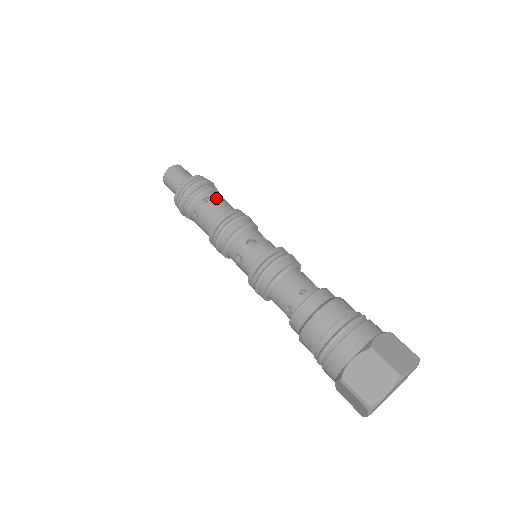
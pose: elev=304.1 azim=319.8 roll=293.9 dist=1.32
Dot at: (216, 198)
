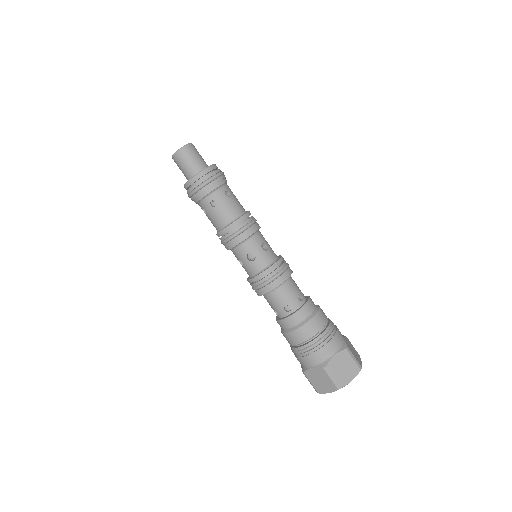
Dot at: (222, 201)
